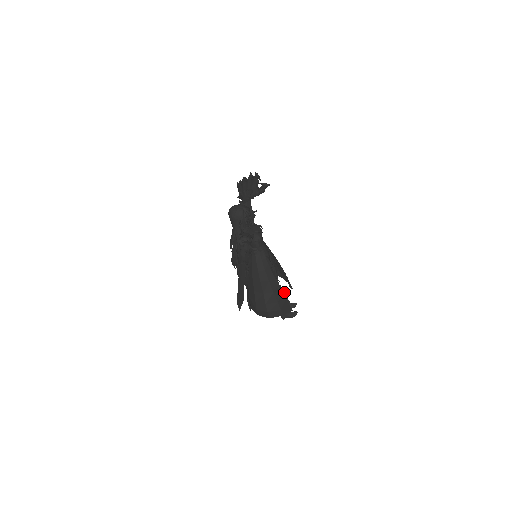
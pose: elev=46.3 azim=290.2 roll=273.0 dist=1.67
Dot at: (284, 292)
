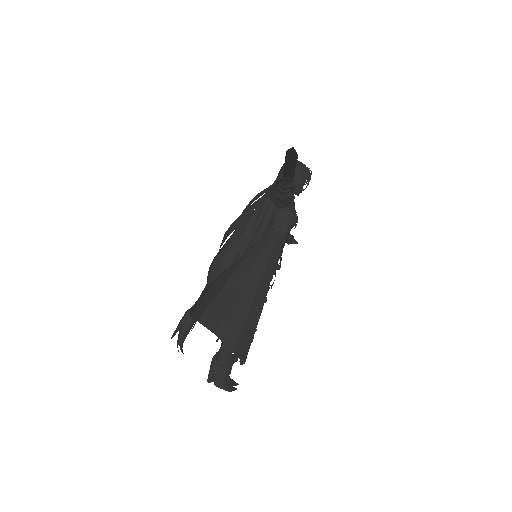
Dot at: occluded
